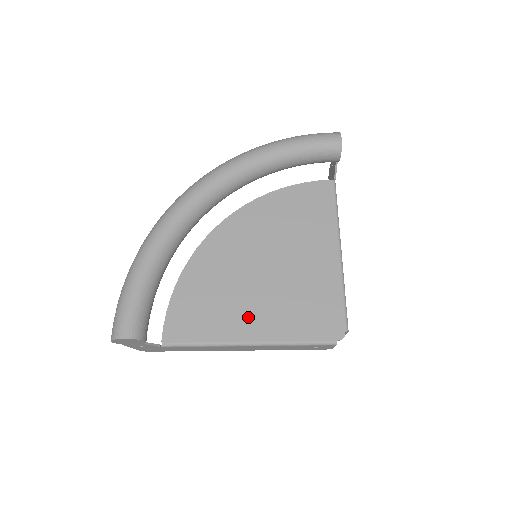
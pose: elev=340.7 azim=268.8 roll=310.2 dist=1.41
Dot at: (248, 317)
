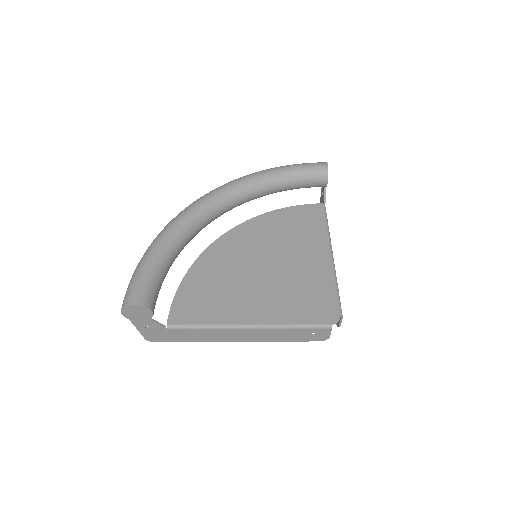
Dot at: (248, 304)
